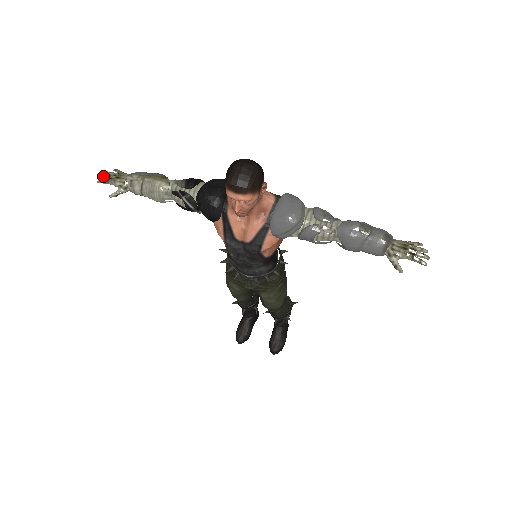
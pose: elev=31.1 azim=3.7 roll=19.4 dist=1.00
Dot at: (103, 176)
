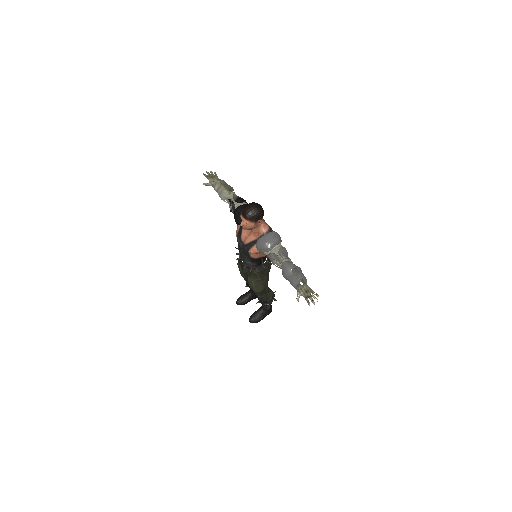
Dot at: (207, 172)
